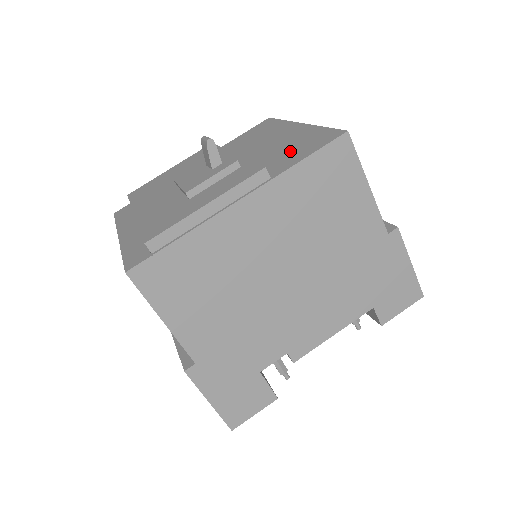
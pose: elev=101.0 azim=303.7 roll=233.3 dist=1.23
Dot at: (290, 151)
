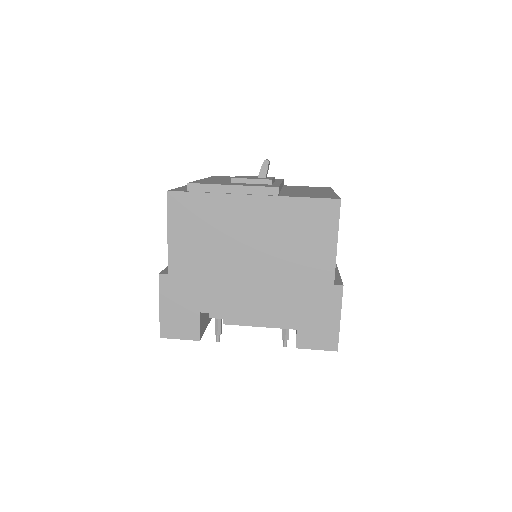
Dot at: (306, 194)
